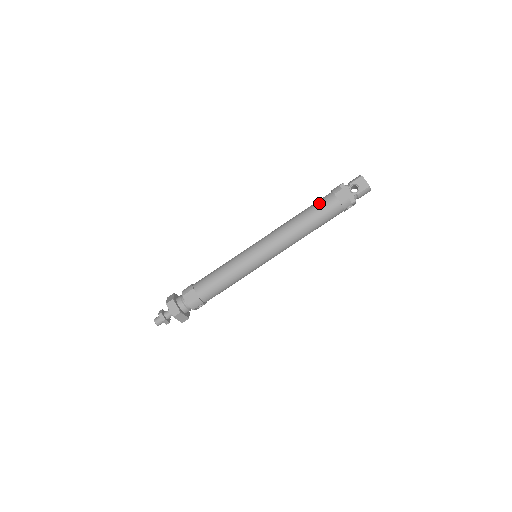
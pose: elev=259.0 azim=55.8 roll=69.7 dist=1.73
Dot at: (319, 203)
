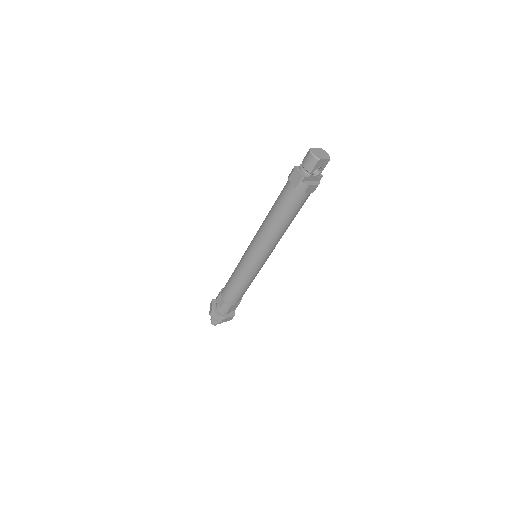
Dot at: (292, 206)
